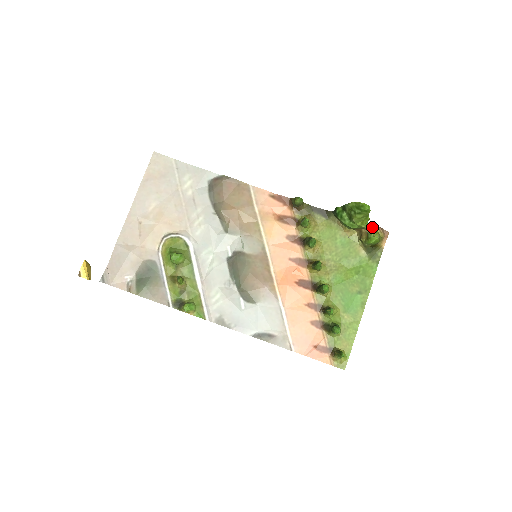
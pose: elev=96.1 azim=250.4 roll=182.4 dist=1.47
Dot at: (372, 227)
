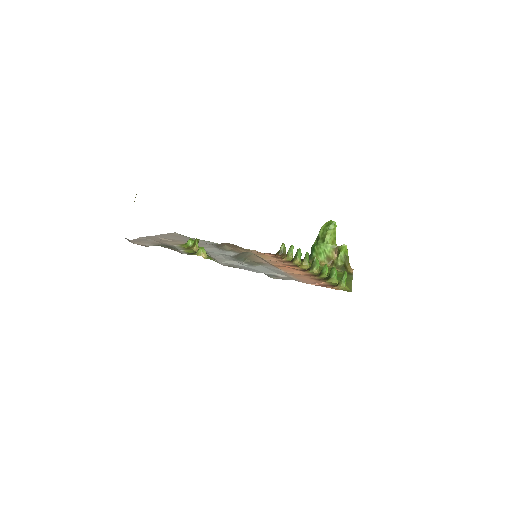
Dot at: occluded
